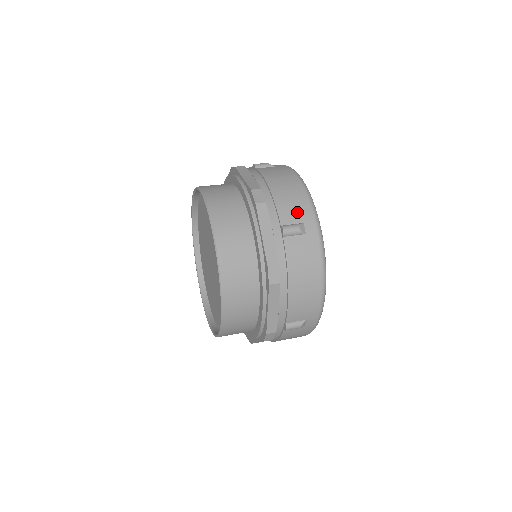
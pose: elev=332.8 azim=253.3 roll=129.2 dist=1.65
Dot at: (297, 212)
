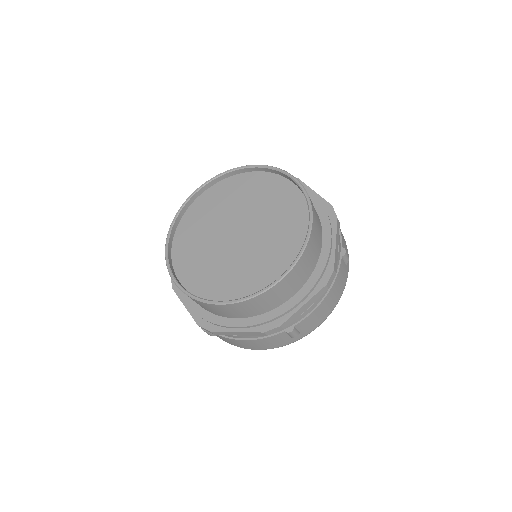
Dot at: occluded
